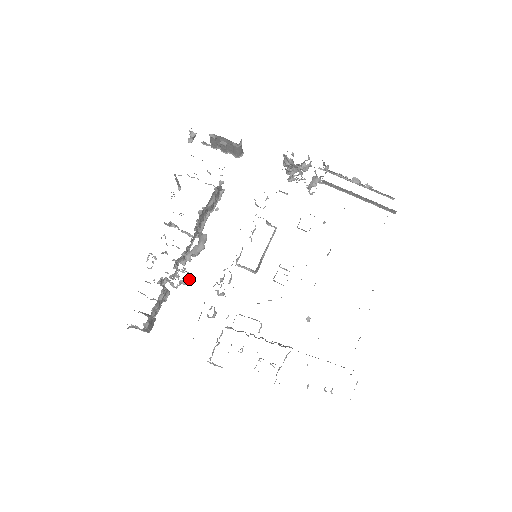
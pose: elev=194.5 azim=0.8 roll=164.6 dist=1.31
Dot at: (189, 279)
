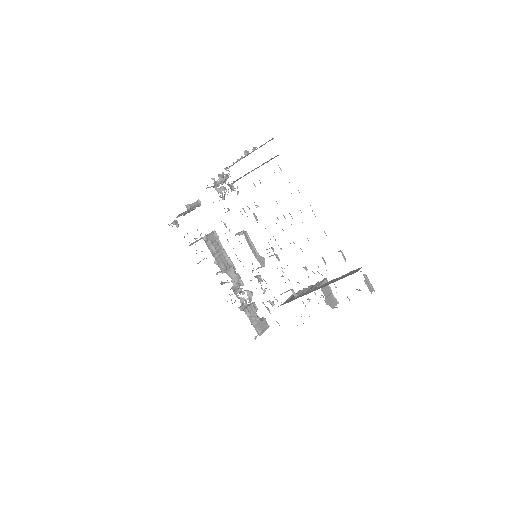
Dot at: (251, 292)
